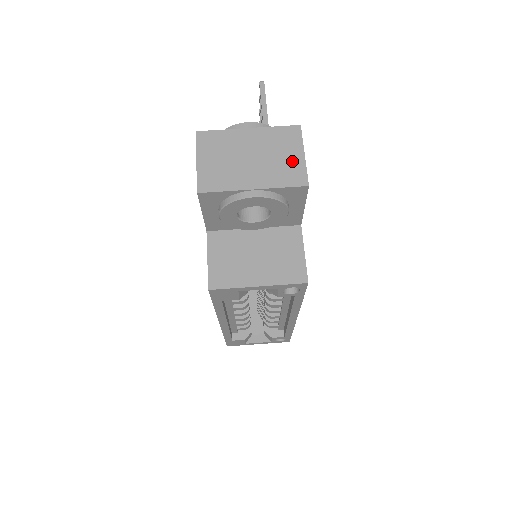
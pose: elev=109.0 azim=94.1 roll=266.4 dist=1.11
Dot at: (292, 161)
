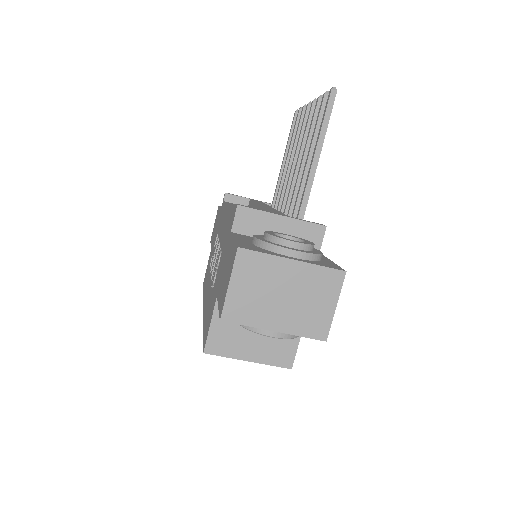
Dot at: (322, 311)
